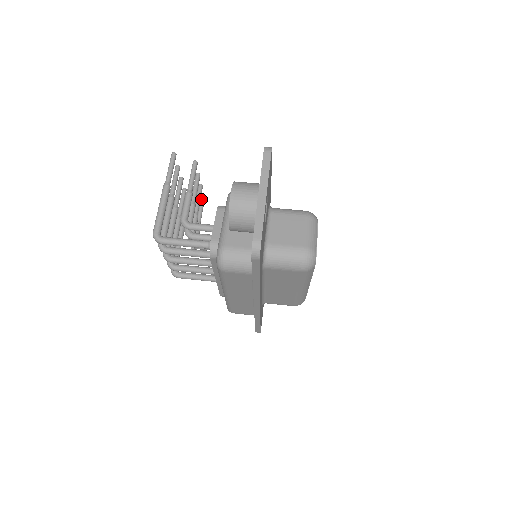
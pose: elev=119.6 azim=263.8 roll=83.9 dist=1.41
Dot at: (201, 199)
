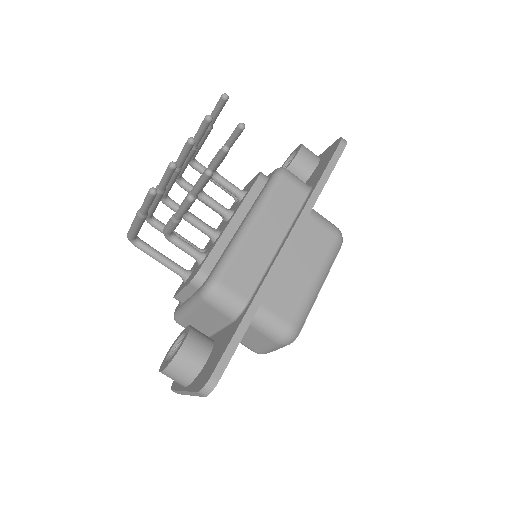
Dot at: (235, 132)
